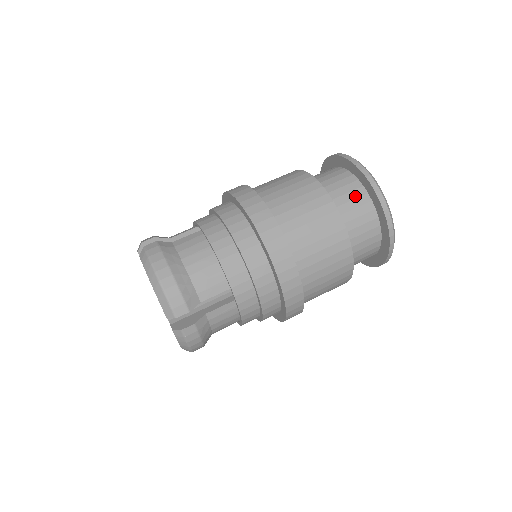
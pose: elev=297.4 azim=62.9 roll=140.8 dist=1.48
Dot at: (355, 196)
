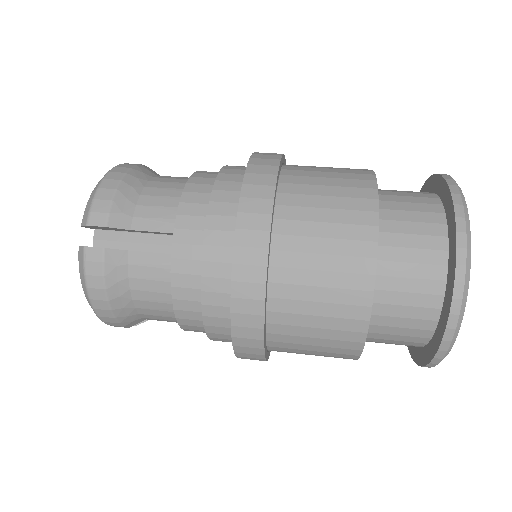
Dot at: (422, 209)
